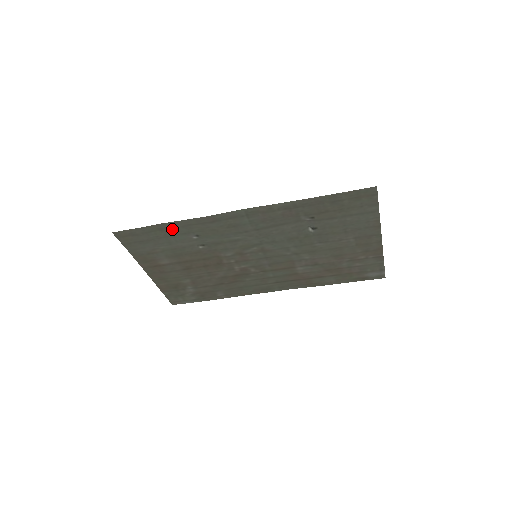
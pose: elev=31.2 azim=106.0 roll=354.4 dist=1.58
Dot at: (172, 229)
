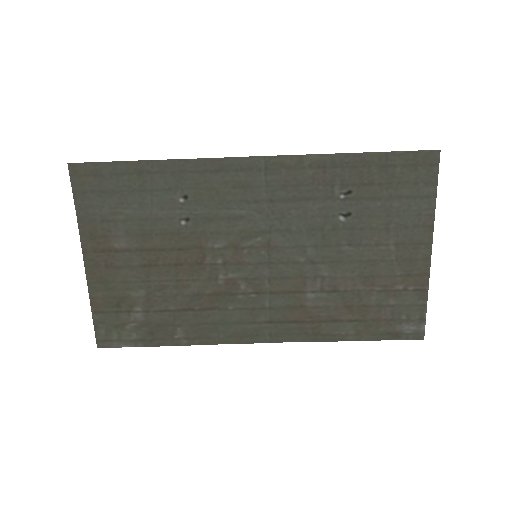
Dot at: (155, 176)
